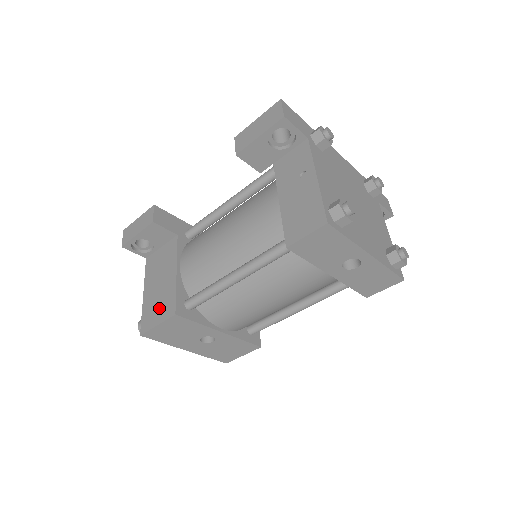
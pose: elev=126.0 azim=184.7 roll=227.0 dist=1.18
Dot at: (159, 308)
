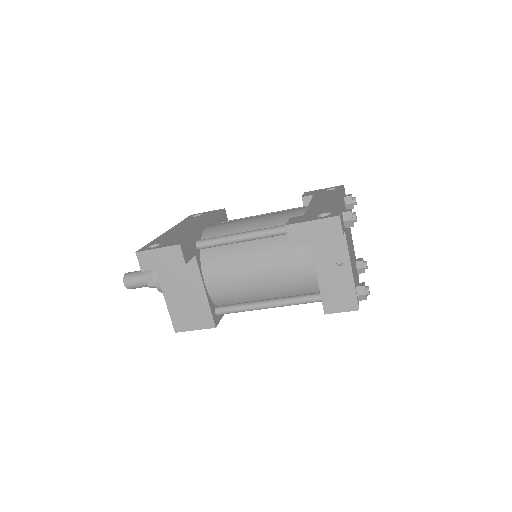
Dot at: (193, 317)
